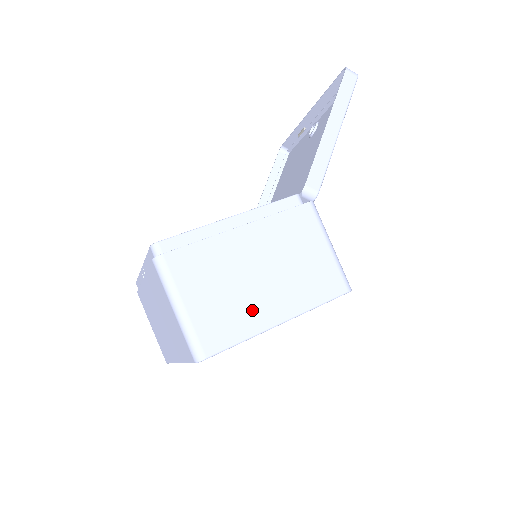
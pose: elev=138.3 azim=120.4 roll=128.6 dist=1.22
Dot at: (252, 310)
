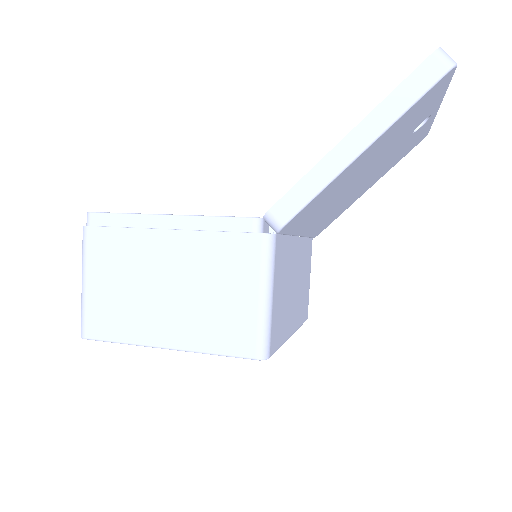
Dot at: (142, 320)
